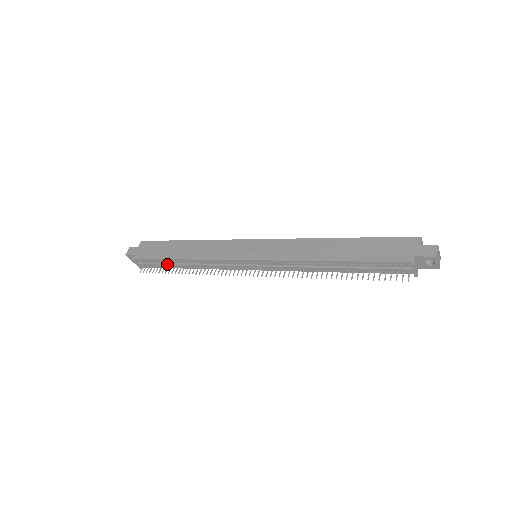
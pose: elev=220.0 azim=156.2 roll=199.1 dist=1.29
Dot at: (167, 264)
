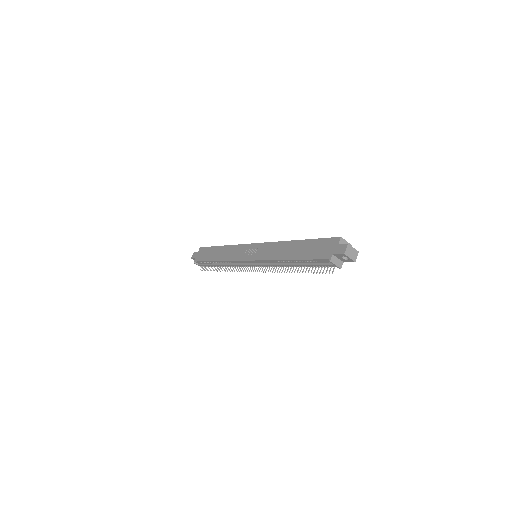
Dot at: (211, 264)
